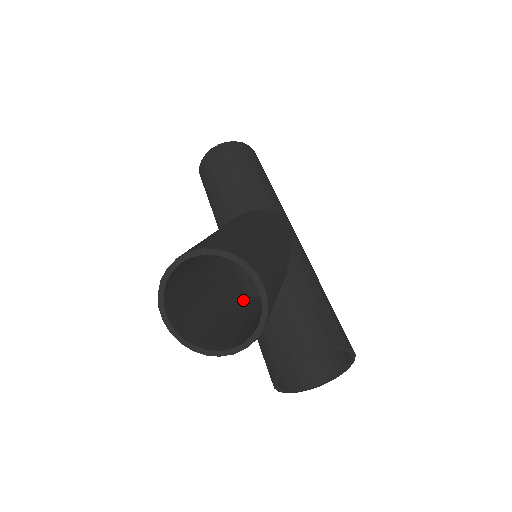
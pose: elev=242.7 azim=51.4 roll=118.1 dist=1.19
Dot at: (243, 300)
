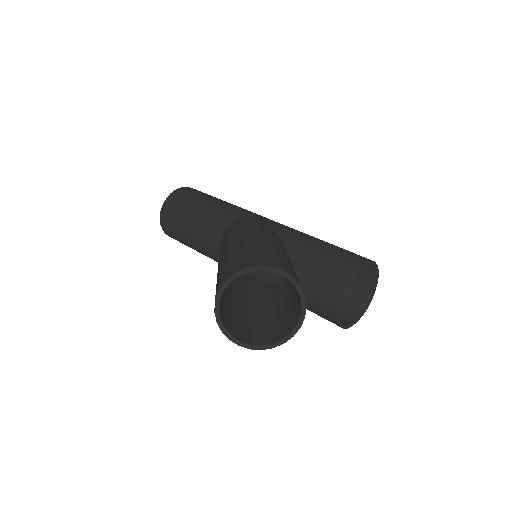
Dot at: (274, 291)
